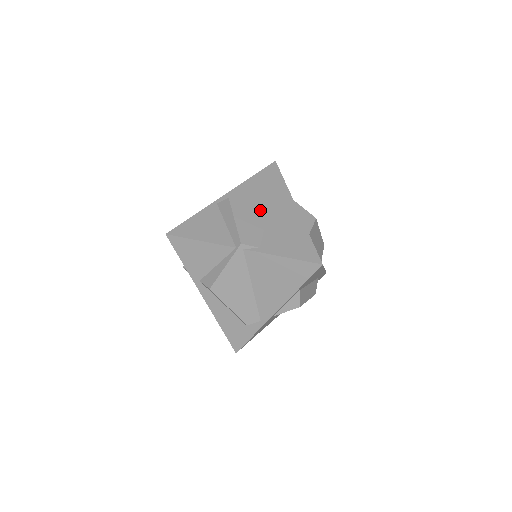
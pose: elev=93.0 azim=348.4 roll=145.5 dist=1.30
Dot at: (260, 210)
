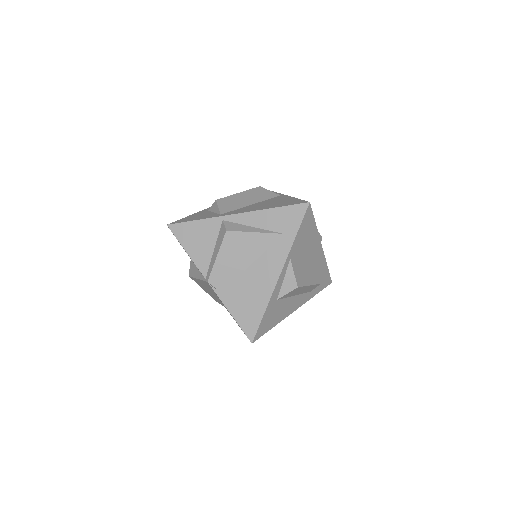
Dot at: (248, 256)
